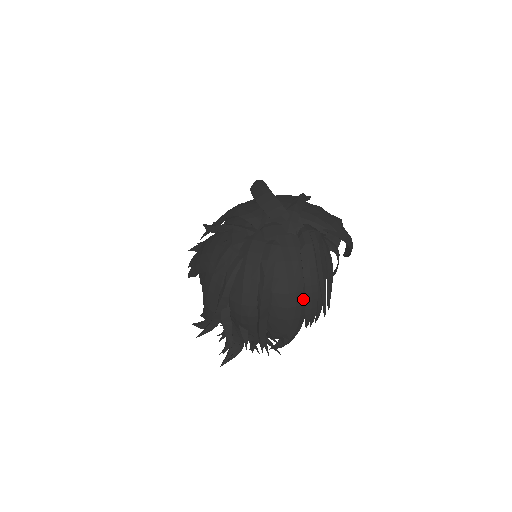
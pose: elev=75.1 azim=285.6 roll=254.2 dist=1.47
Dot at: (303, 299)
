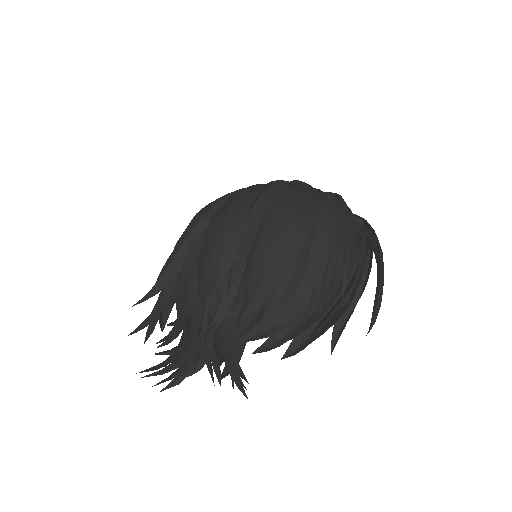
Dot at: (312, 228)
